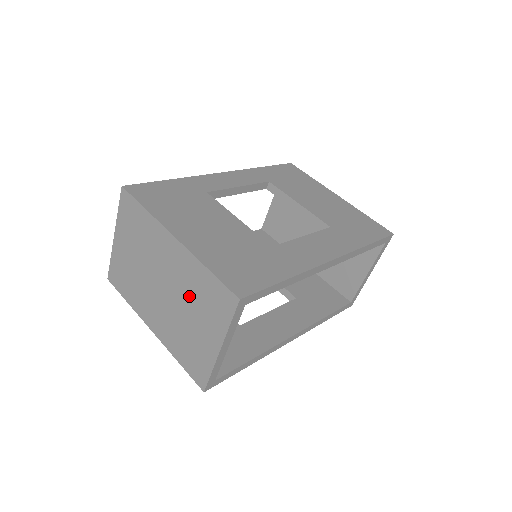
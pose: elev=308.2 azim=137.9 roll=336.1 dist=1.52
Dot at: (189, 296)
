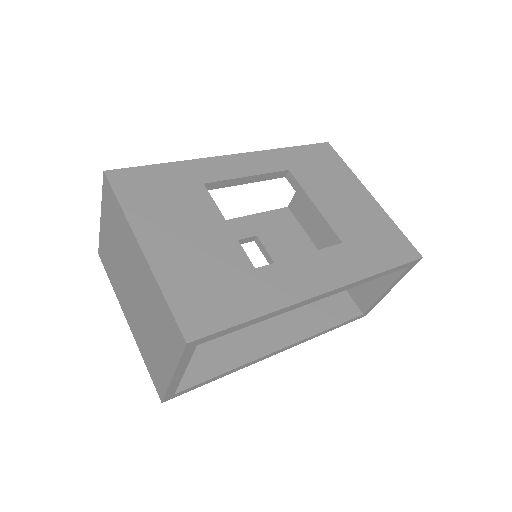
Dot at: (151, 312)
